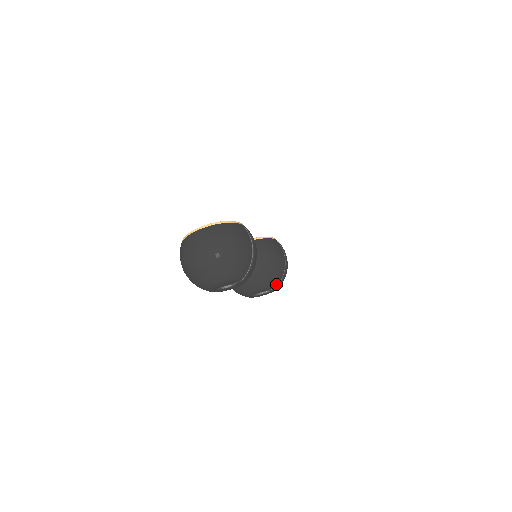
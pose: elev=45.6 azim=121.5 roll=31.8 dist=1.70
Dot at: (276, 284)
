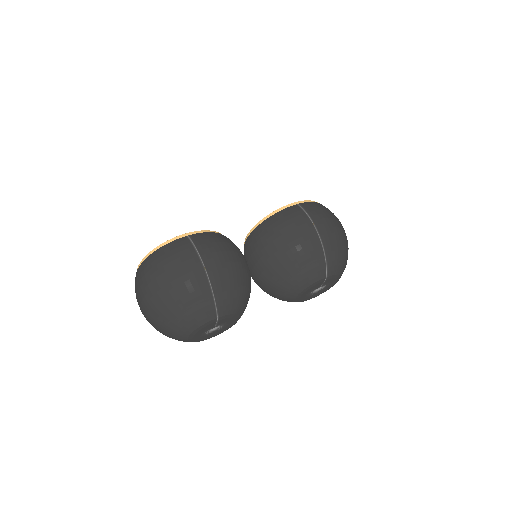
Dot at: (320, 275)
